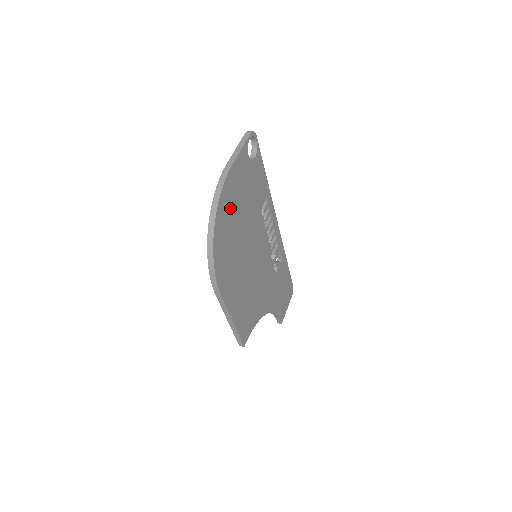
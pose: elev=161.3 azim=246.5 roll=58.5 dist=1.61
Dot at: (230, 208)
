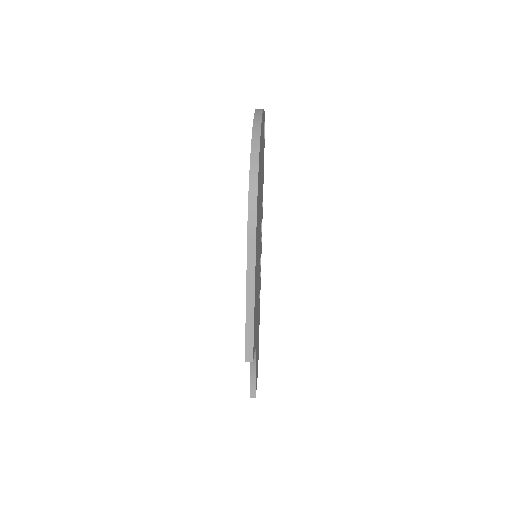
Dot at: (261, 149)
